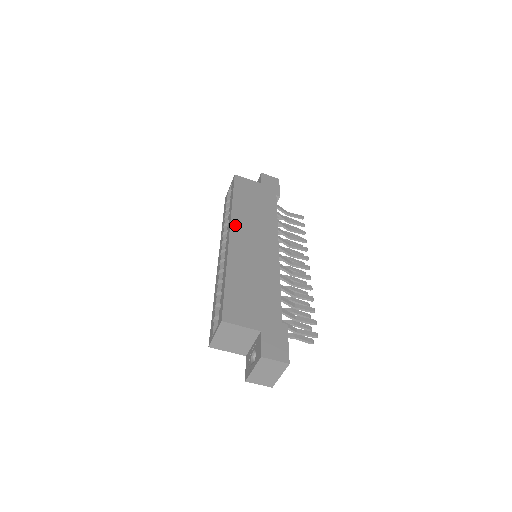
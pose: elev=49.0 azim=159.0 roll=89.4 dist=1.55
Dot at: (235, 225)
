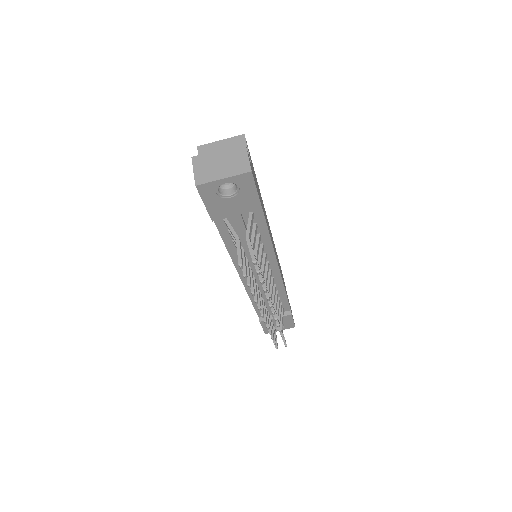
Dot at: occluded
